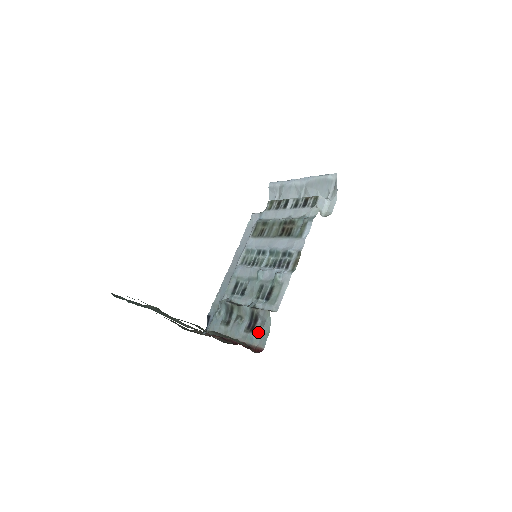
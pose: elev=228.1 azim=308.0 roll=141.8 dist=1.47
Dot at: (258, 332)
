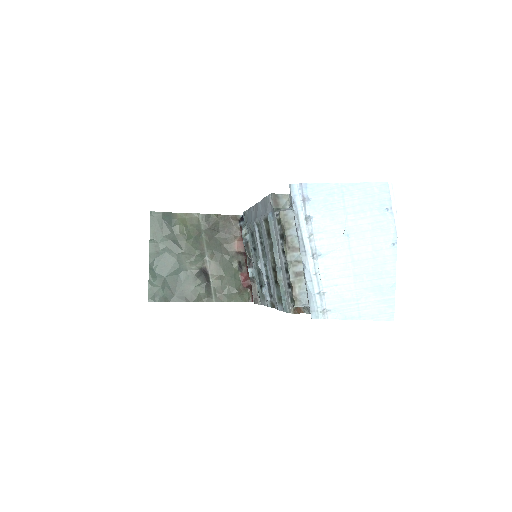
Dot at: occluded
